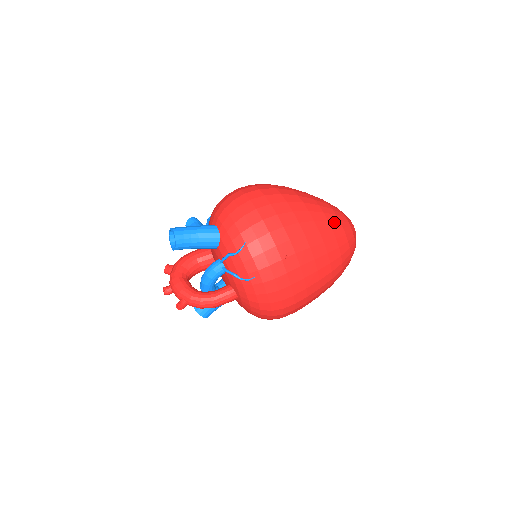
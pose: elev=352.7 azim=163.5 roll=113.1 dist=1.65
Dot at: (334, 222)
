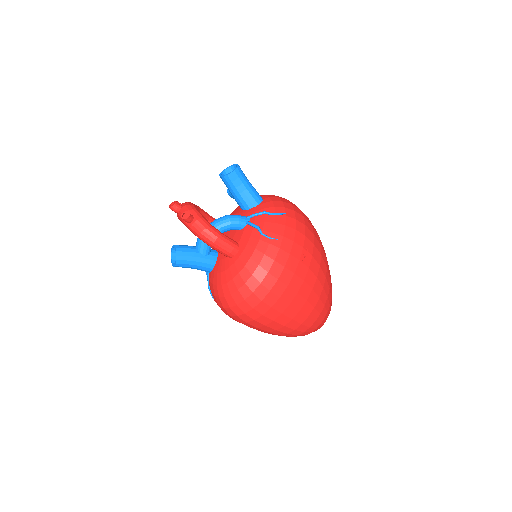
Dot at: occluded
